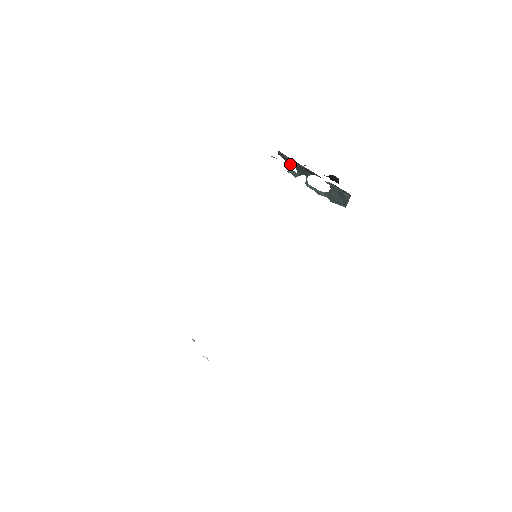
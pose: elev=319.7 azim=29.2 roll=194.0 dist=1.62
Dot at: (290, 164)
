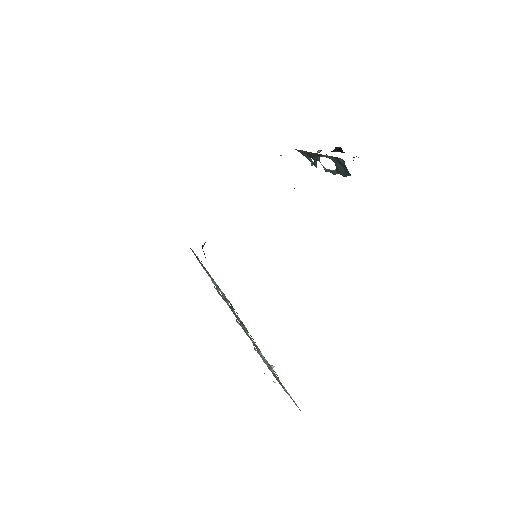
Dot at: (306, 156)
